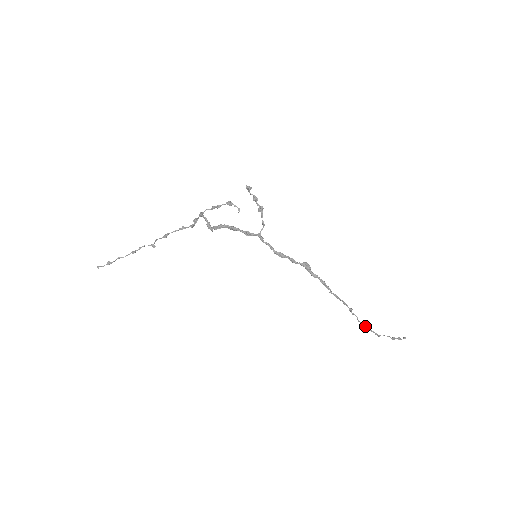
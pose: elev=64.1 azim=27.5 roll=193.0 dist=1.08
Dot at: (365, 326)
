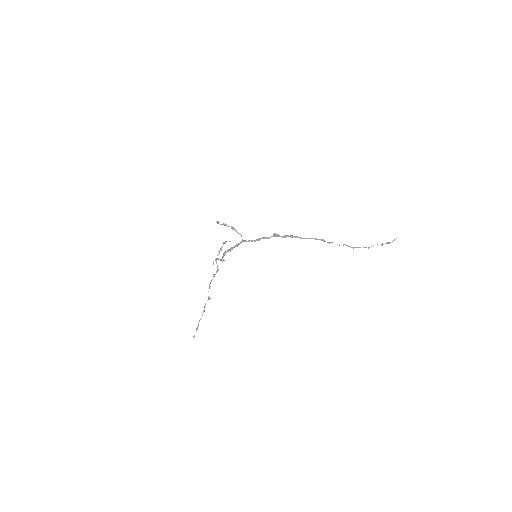
Dot at: occluded
